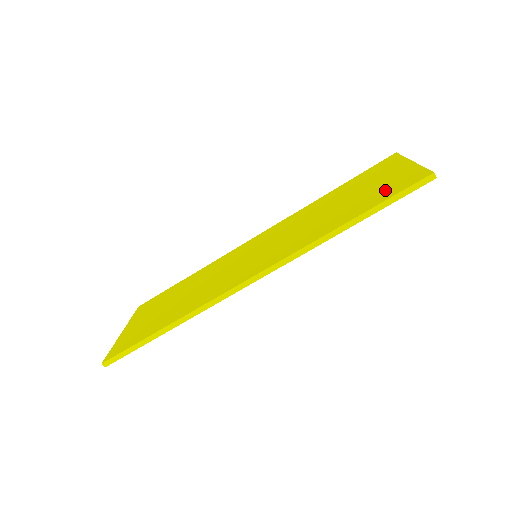
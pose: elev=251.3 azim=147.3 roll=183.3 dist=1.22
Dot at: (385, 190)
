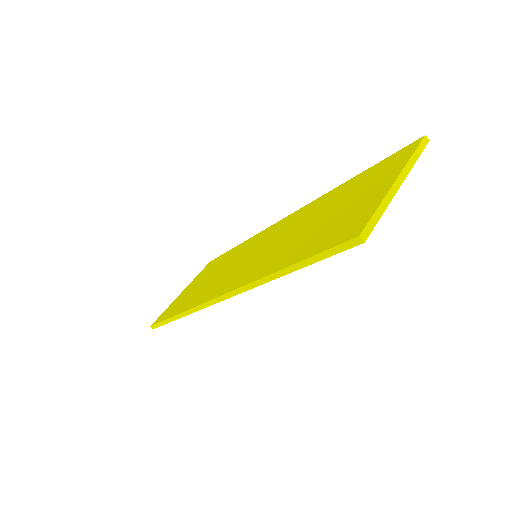
Dot at: (333, 231)
